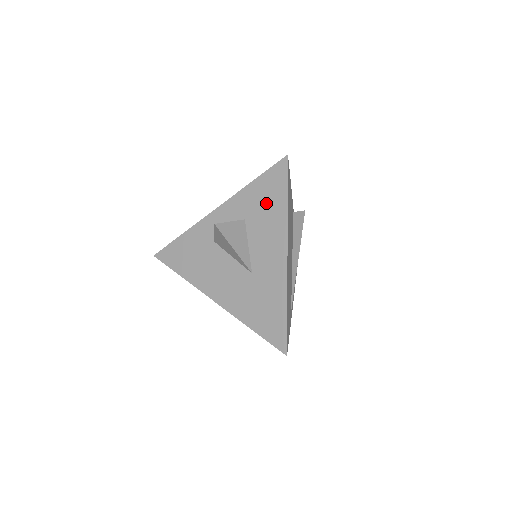
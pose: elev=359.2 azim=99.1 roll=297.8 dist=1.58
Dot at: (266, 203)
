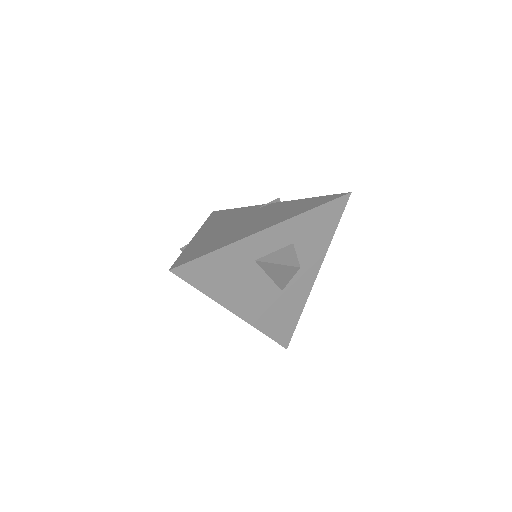
Dot at: (317, 232)
